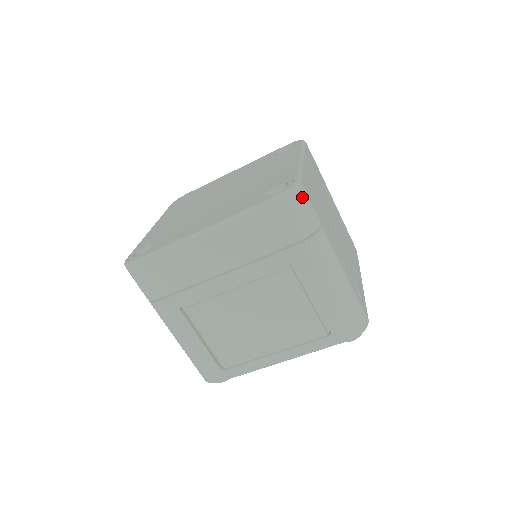
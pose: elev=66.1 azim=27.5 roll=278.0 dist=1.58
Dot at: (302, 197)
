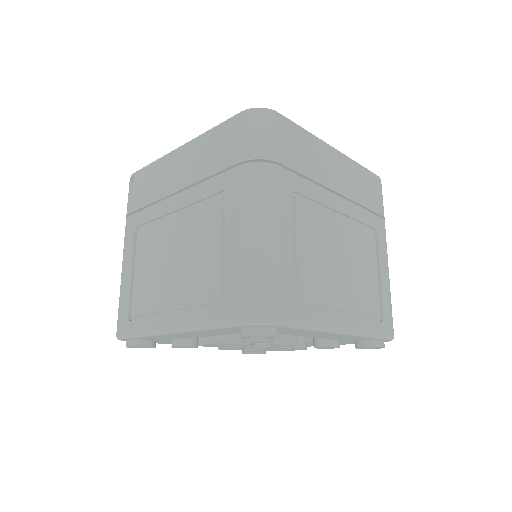
Dot at: occluded
